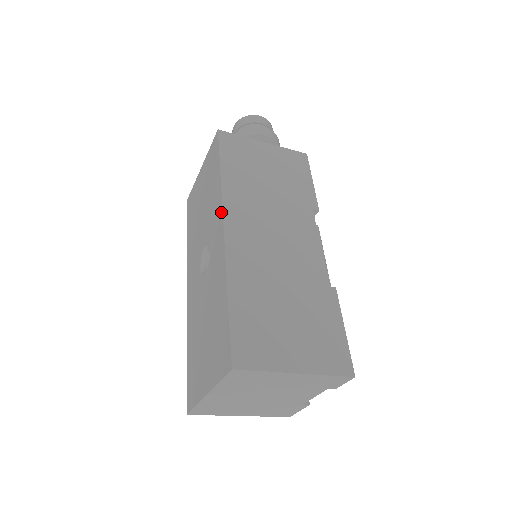
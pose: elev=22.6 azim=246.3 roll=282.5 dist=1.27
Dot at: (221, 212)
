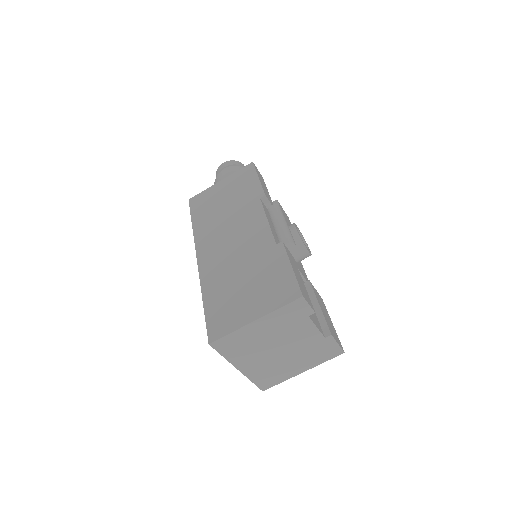
Dot at: (196, 250)
